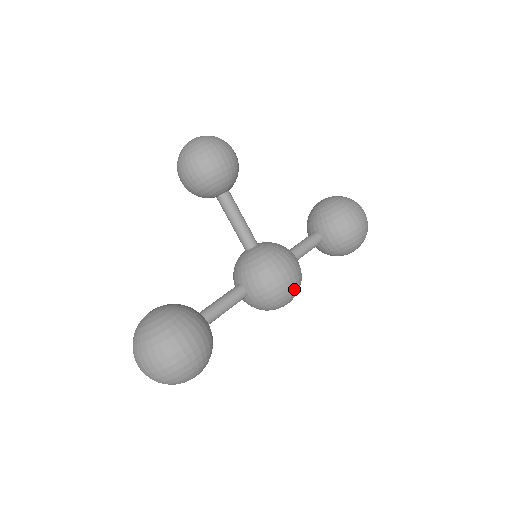
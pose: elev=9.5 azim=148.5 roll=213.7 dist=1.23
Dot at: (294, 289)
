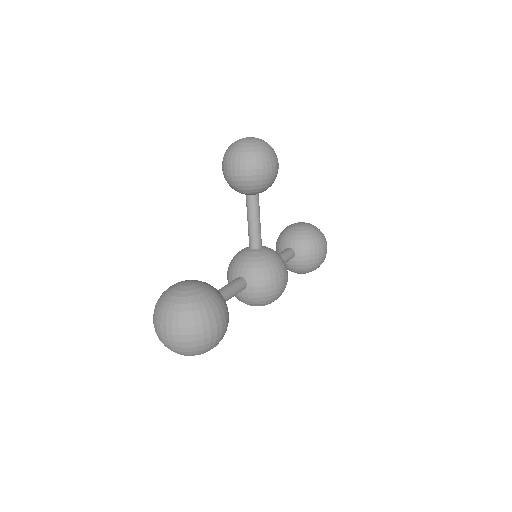
Dot at: (281, 294)
